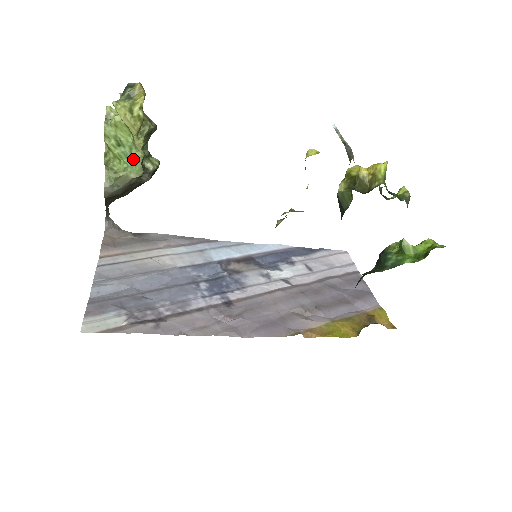
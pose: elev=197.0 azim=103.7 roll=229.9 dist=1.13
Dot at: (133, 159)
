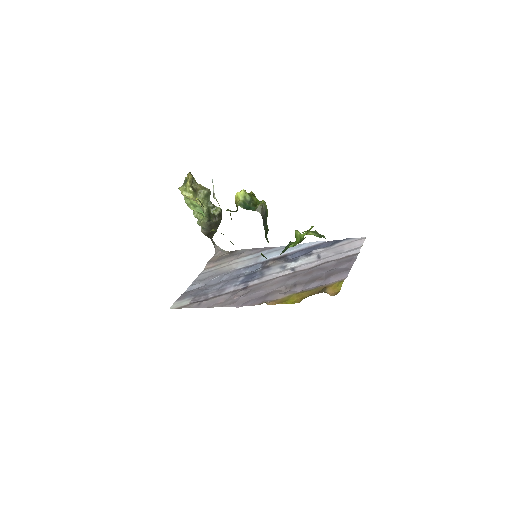
Dot at: (203, 212)
